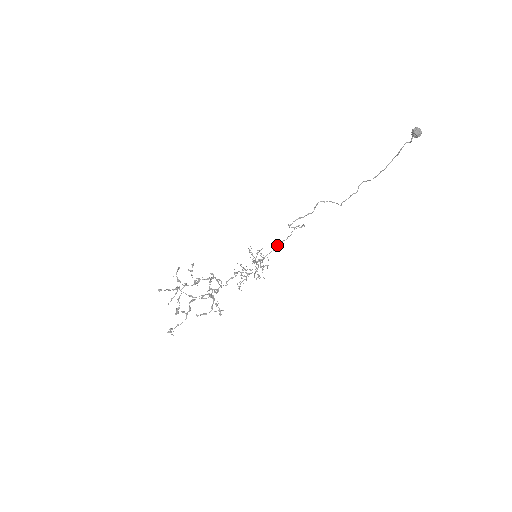
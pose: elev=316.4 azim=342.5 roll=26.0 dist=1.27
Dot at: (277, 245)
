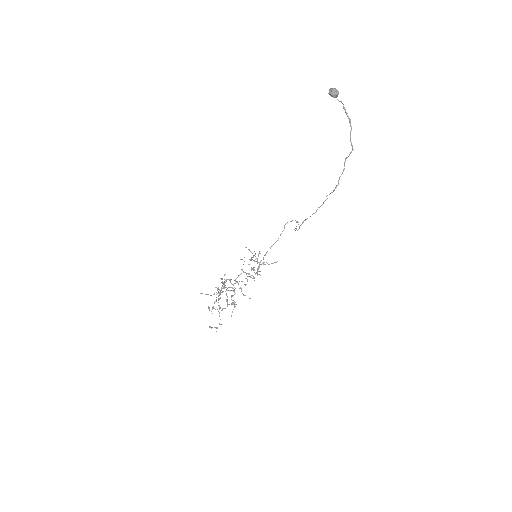
Dot at: (273, 244)
